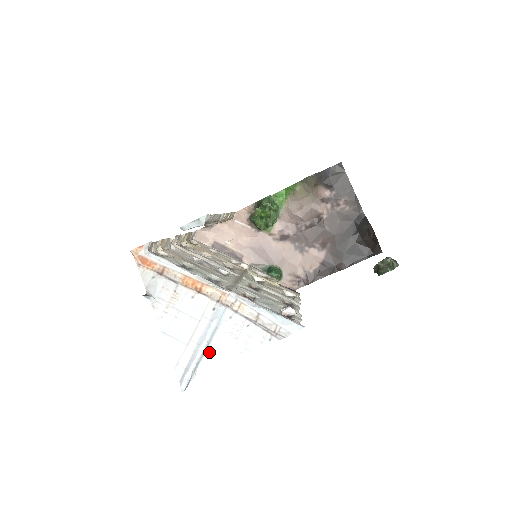
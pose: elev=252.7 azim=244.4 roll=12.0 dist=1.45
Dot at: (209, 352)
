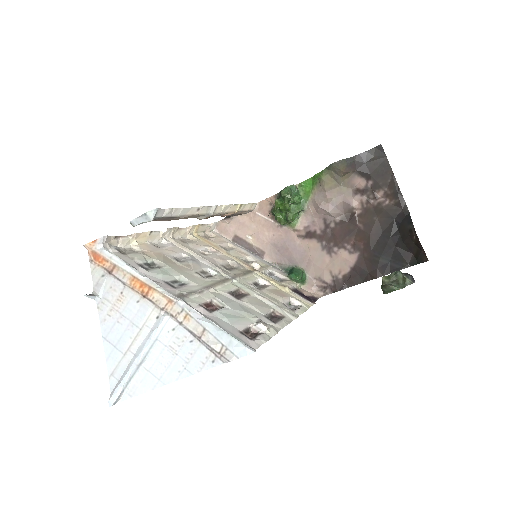
Dot at: (146, 366)
